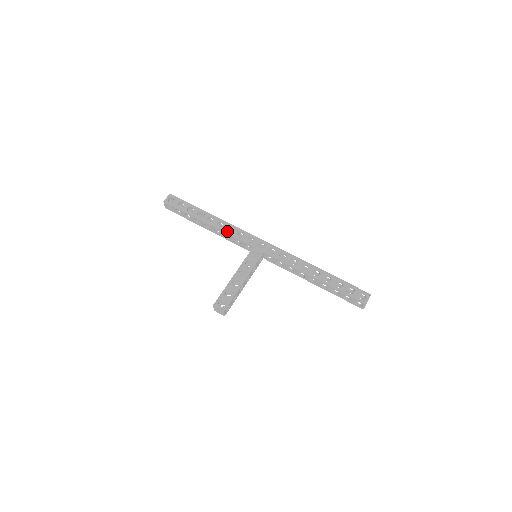
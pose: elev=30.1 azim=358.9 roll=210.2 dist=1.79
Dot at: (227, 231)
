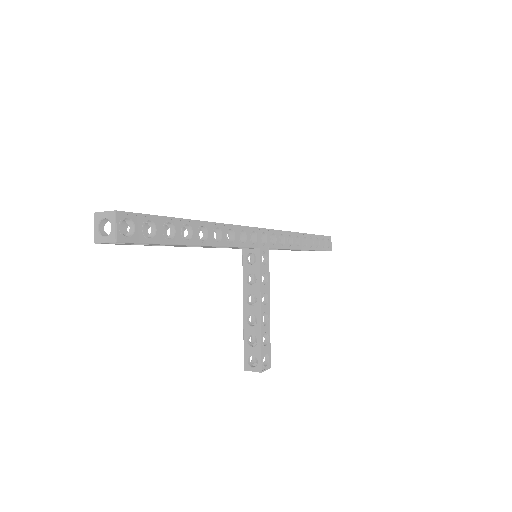
Dot at: (230, 242)
